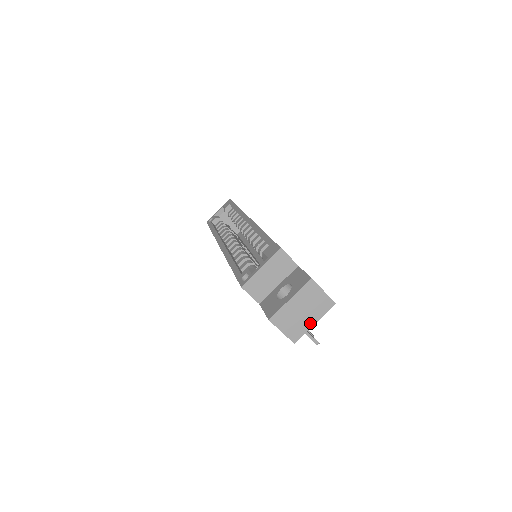
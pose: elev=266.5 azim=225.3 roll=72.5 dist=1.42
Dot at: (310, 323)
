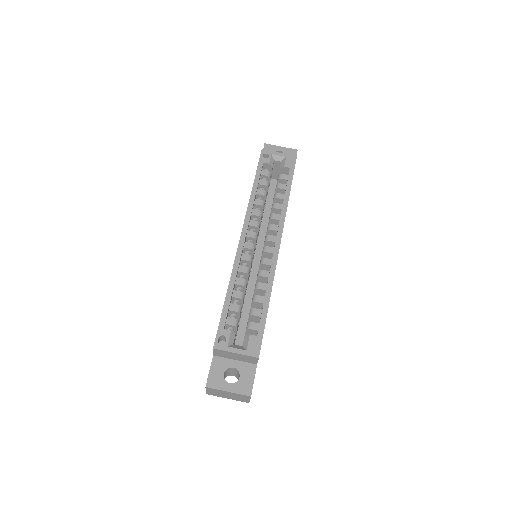
Dot at: (225, 397)
